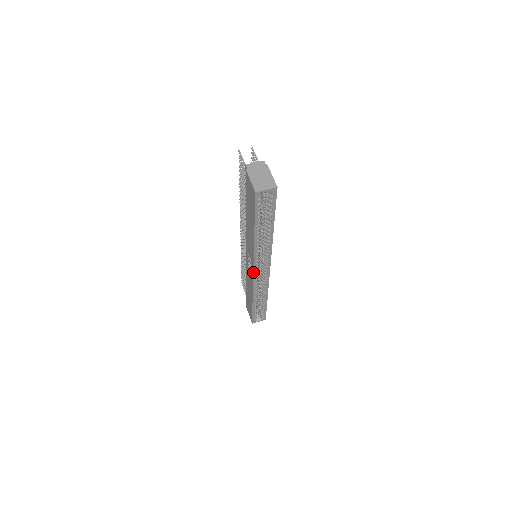
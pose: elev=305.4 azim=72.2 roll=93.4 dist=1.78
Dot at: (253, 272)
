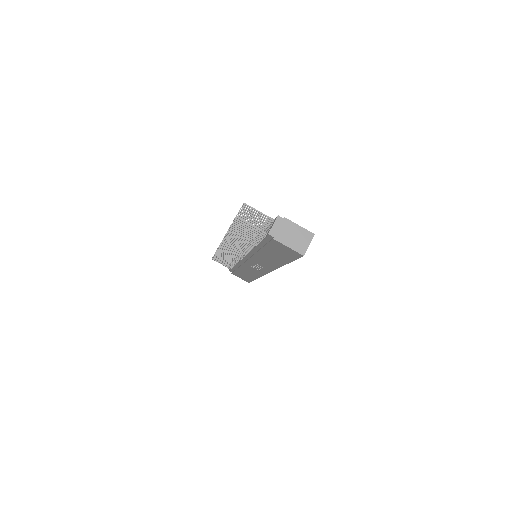
Dot at: occluded
